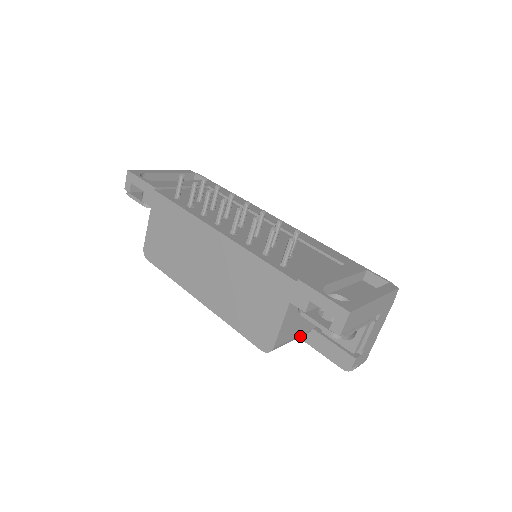
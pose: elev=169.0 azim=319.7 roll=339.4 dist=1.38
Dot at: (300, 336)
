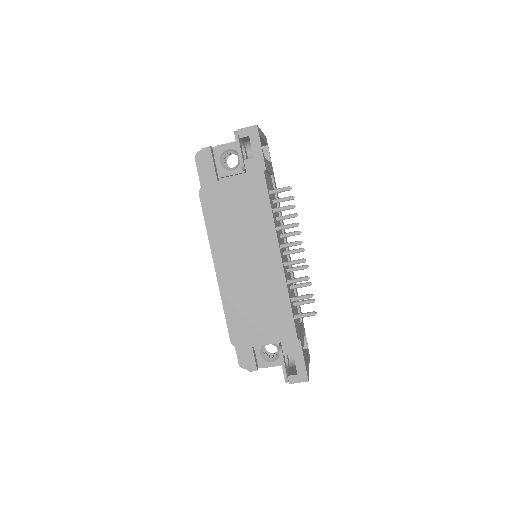
Dot at: occluded
